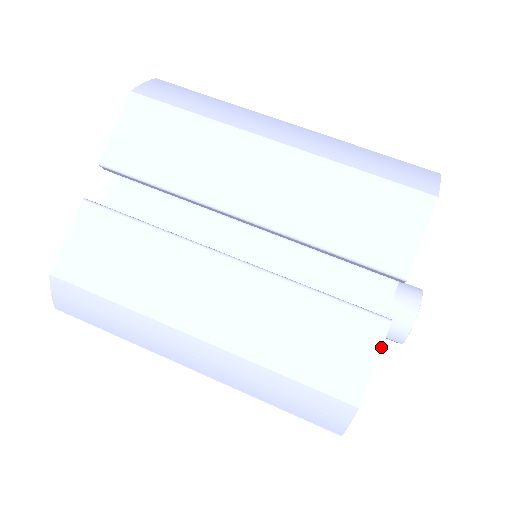
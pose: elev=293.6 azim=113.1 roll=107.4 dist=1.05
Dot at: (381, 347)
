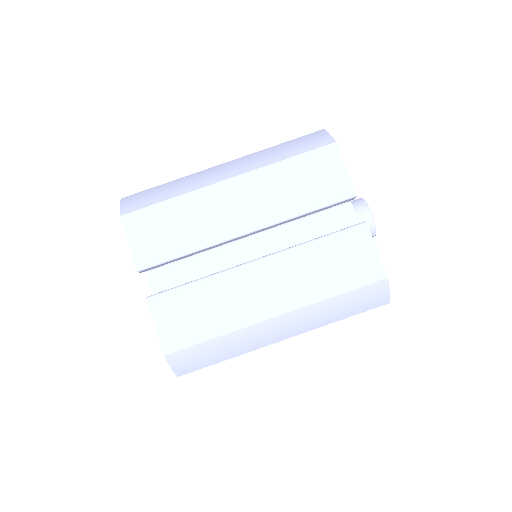
Dot at: (372, 239)
